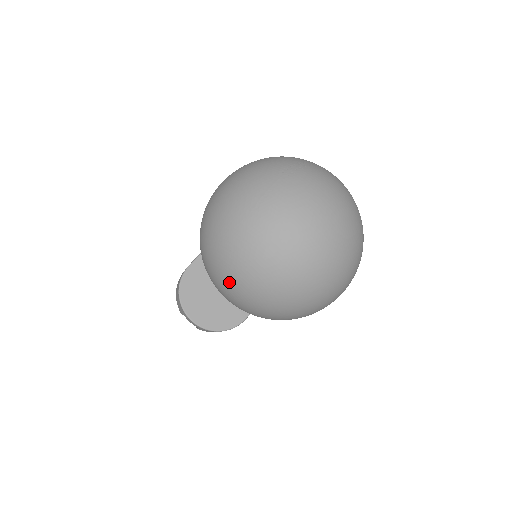
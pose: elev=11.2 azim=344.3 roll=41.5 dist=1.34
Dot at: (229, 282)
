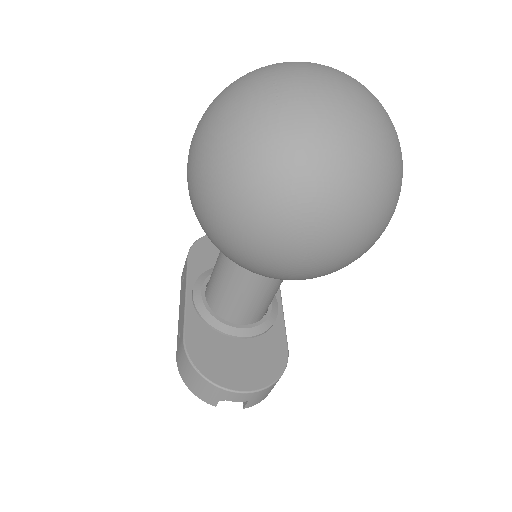
Dot at: (307, 212)
